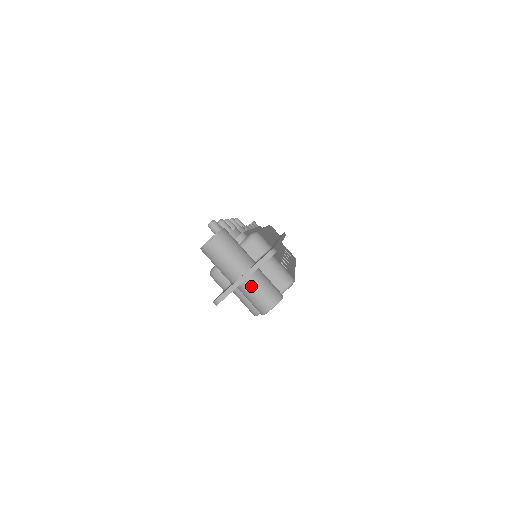
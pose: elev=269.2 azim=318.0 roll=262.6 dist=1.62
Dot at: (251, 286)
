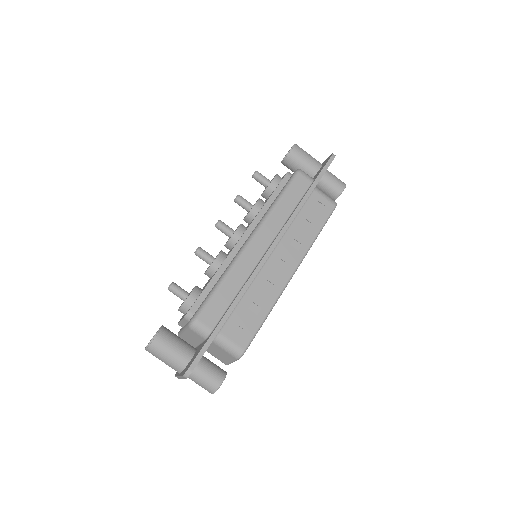
Dot at: occluded
